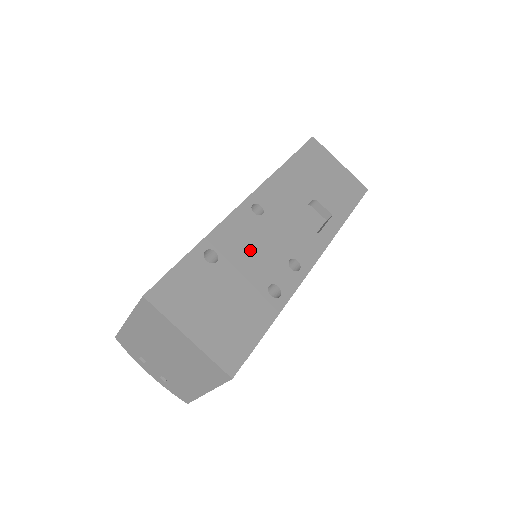
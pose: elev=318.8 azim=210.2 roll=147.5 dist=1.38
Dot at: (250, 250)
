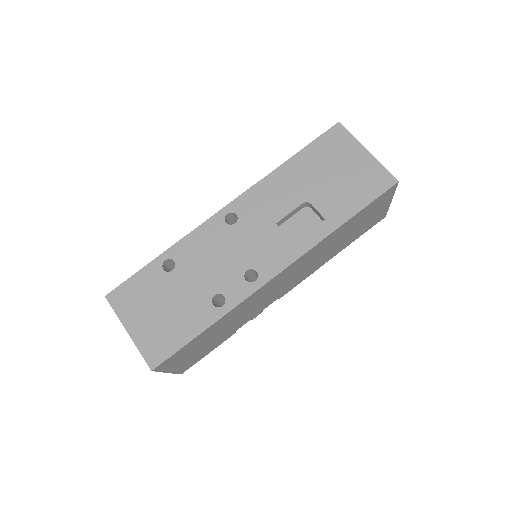
Dot at: (208, 260)
